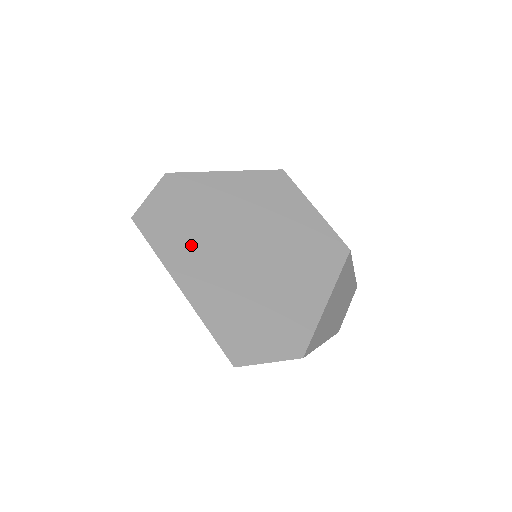
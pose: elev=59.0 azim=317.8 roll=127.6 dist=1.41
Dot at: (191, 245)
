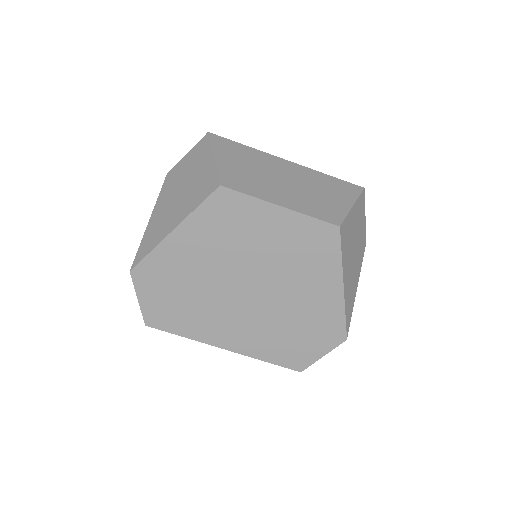
Dot at: (204, 316)
